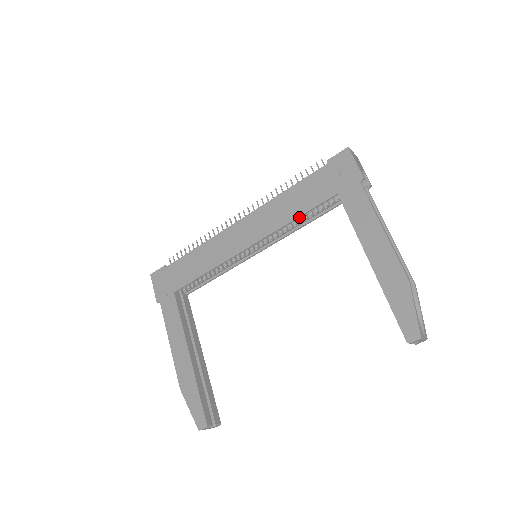
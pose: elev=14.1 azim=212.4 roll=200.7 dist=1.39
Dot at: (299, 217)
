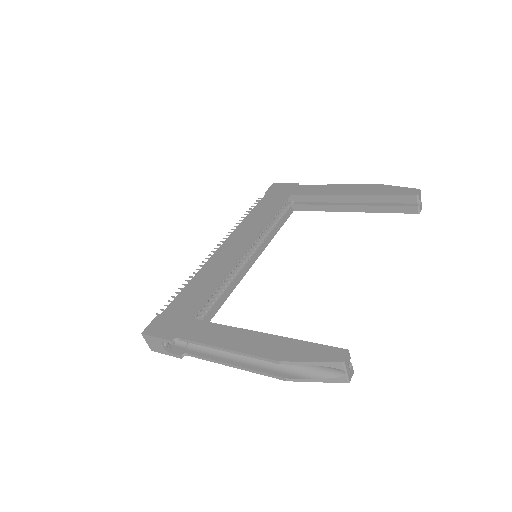
Dot at: (273, 215)
